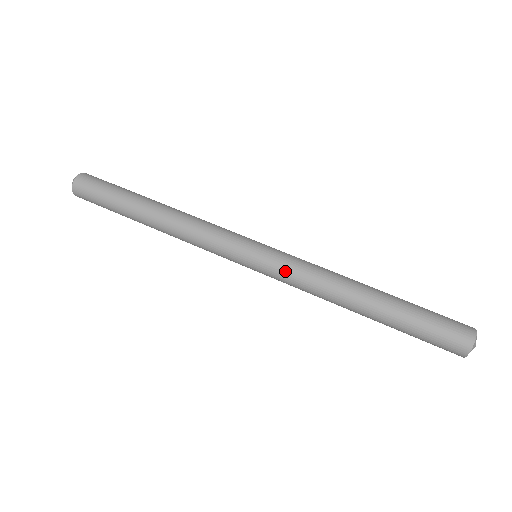
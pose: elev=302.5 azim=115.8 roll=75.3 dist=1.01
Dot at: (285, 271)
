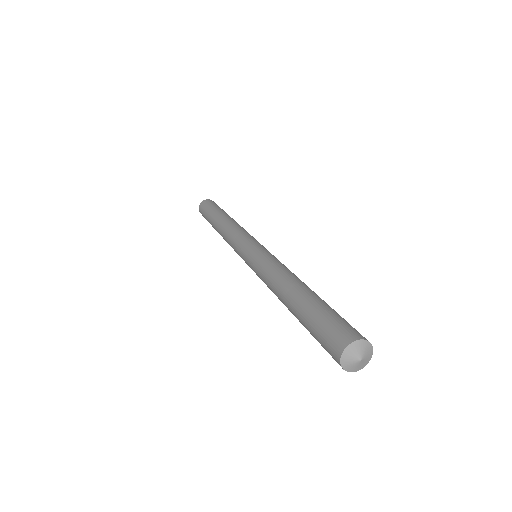
Dot at: (257, 264)
